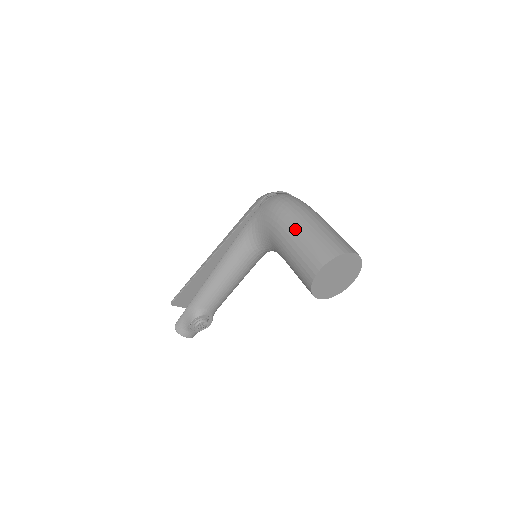
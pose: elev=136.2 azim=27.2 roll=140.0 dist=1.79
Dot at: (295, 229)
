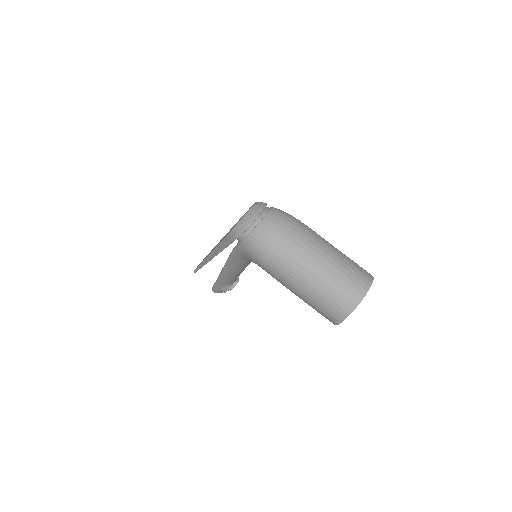
Dot at: (295, 285)
